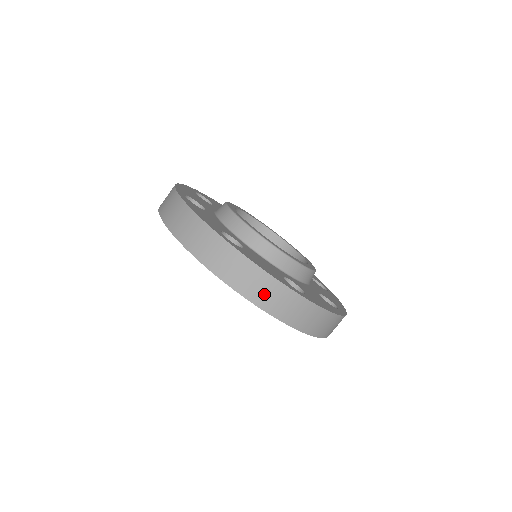
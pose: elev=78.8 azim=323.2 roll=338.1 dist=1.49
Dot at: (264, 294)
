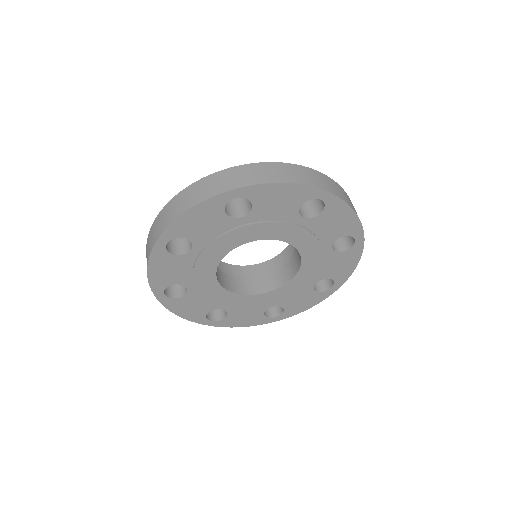
Dot at: (294, 175)
